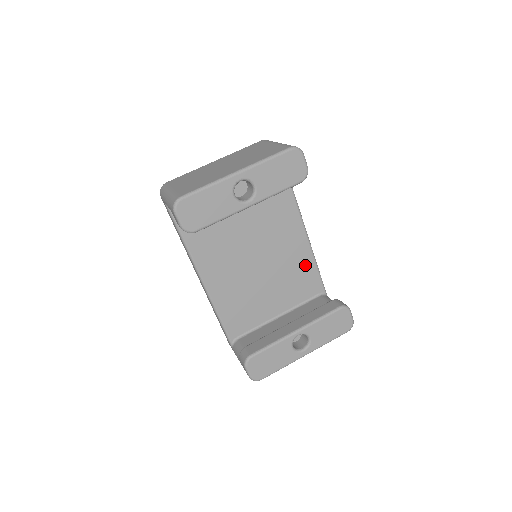
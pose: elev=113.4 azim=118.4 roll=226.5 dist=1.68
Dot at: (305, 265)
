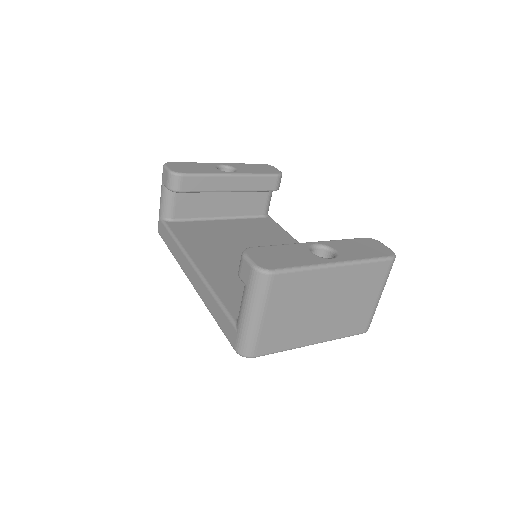
Dot at: occluded
